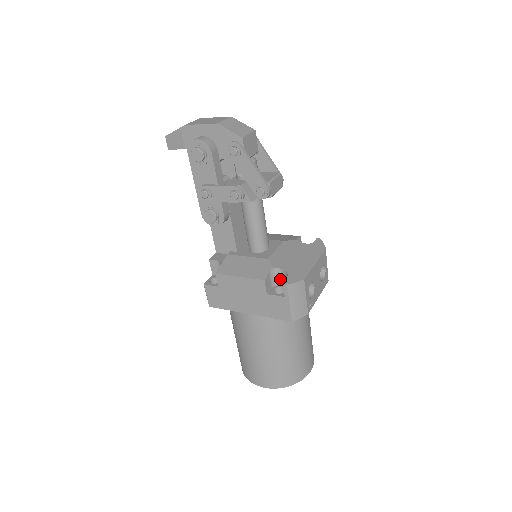
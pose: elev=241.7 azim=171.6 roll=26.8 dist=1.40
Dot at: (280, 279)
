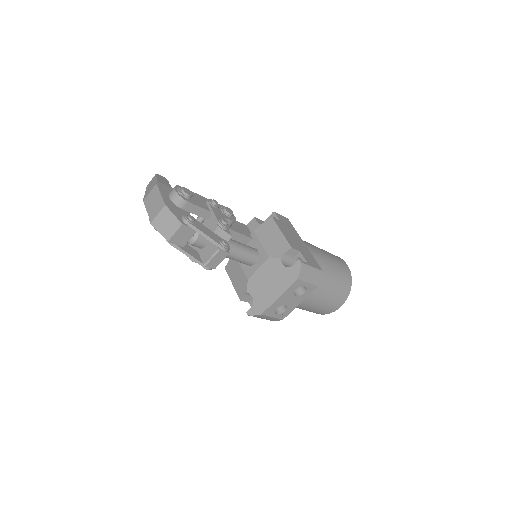
Dot at: occluded
